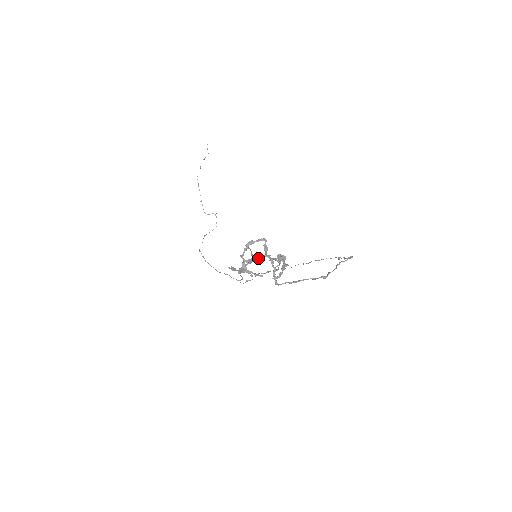
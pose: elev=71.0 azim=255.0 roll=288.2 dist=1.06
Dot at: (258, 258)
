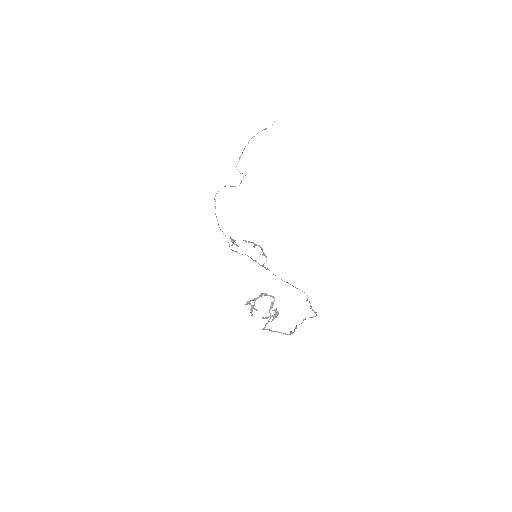
Dot at: (254, 244)
